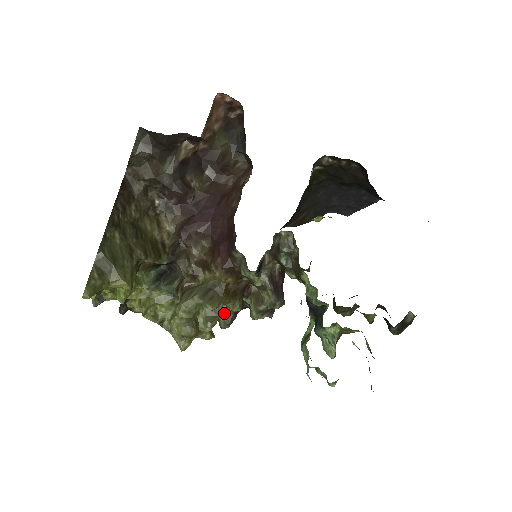
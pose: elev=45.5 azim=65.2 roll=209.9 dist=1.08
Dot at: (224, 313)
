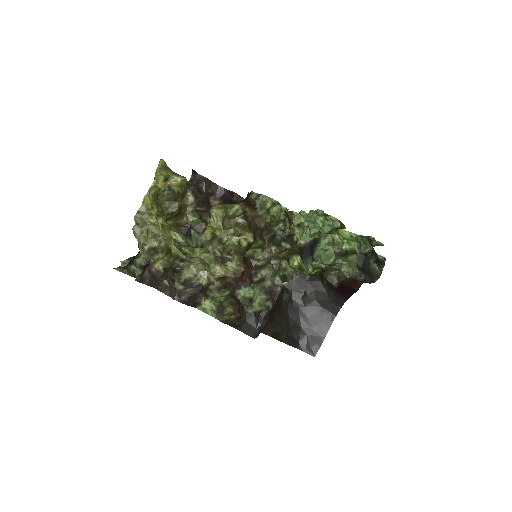
Dot at: (228, 301)
